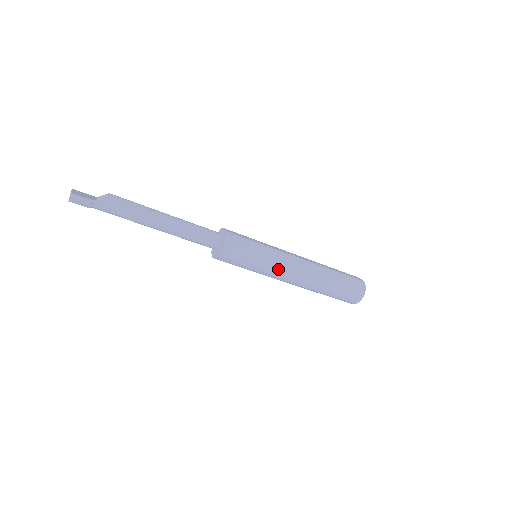
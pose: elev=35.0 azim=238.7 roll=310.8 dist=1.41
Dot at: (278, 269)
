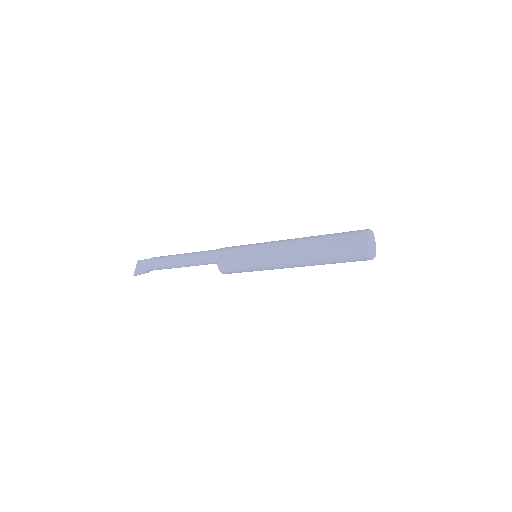
Dot at: (271, 269)
